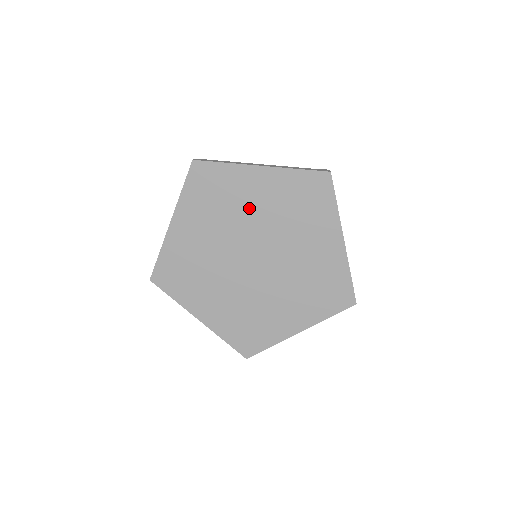
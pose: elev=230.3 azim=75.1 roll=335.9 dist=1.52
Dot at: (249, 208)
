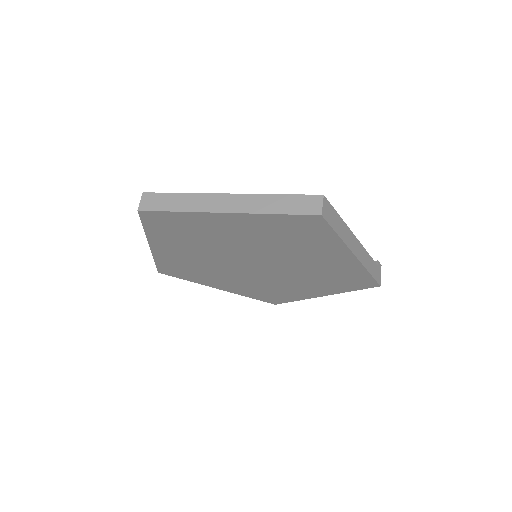
Dot at: (302, 256)
